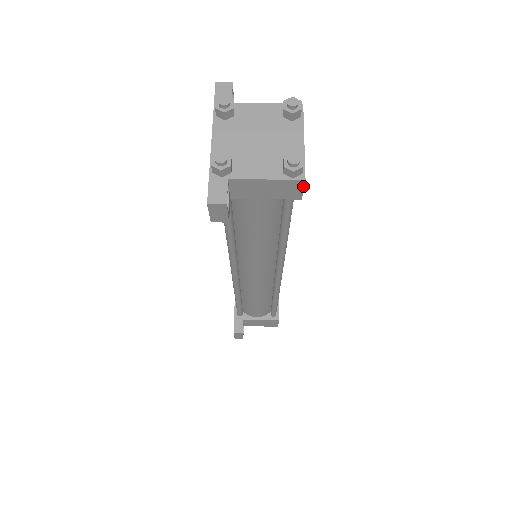
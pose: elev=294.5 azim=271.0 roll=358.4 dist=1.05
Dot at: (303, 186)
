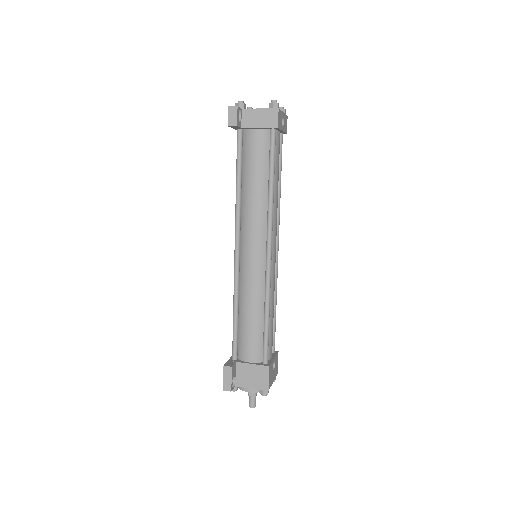
Dot at: (278, 114)
